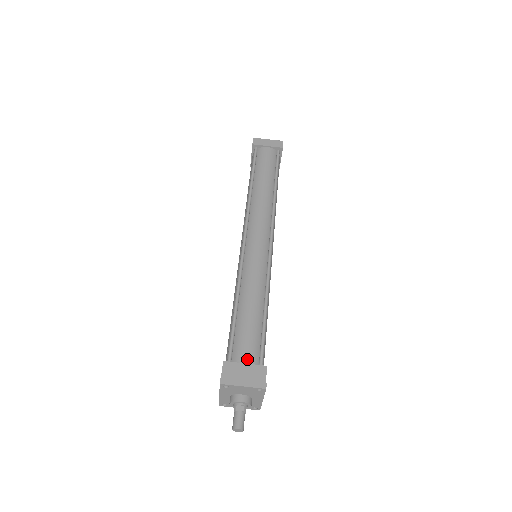
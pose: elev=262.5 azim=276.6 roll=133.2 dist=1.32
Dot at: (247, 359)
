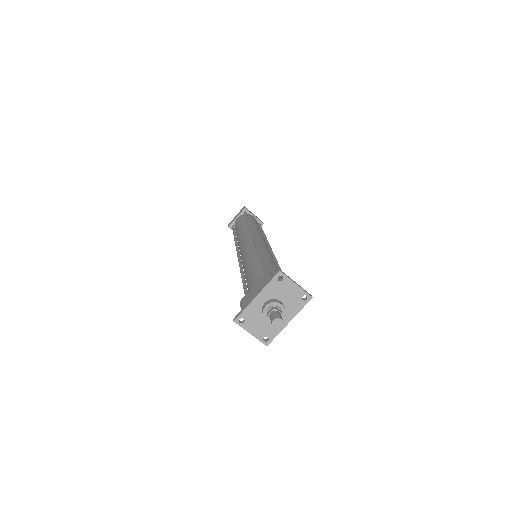
Dot at: occluded
